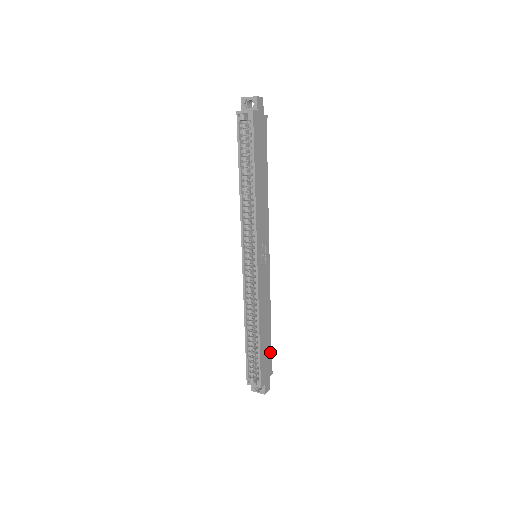
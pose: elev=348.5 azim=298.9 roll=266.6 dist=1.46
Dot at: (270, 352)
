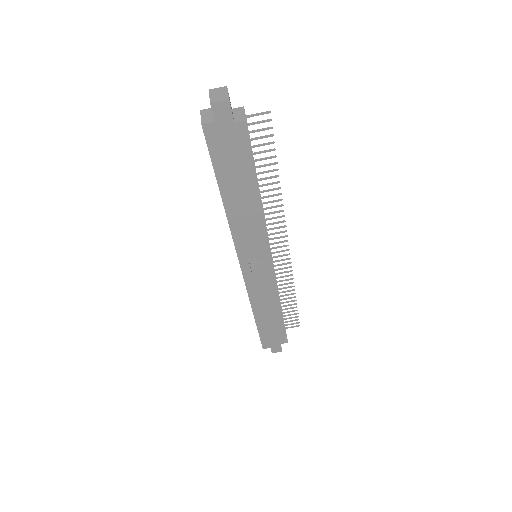
Dot at: (281, 330)
